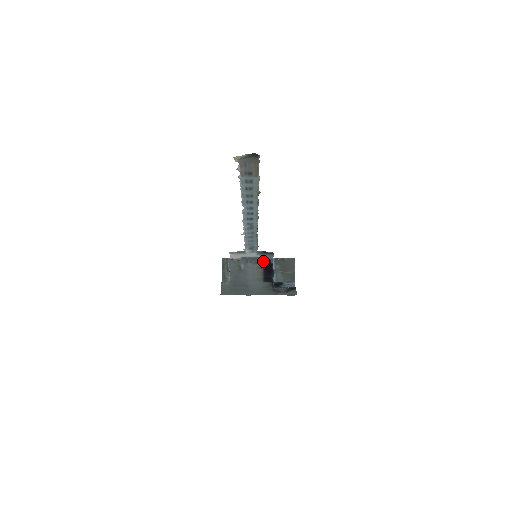
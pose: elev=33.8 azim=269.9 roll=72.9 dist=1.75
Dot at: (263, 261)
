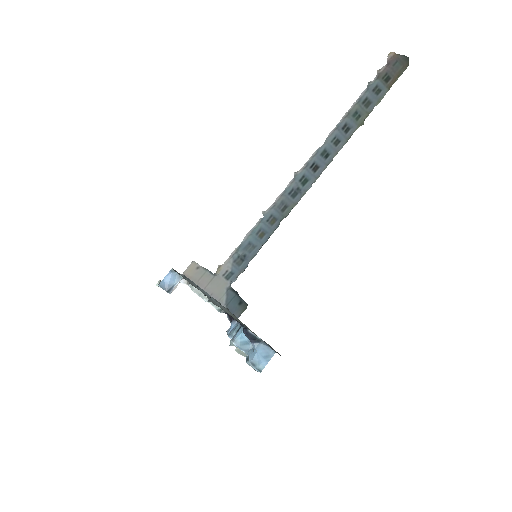
Dot at: (223, 312)
